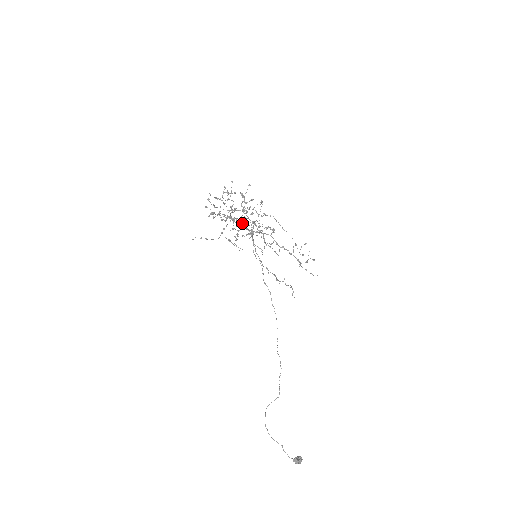
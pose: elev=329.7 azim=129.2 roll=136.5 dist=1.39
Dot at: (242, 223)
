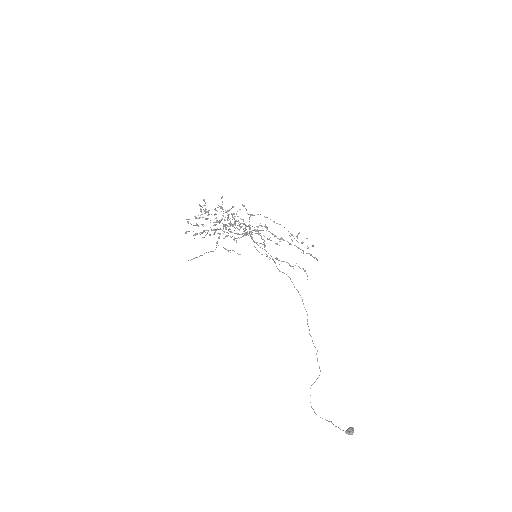
Dot at: (230, 232)
